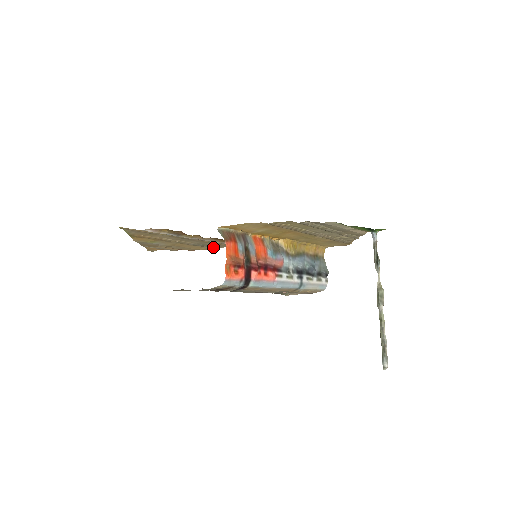
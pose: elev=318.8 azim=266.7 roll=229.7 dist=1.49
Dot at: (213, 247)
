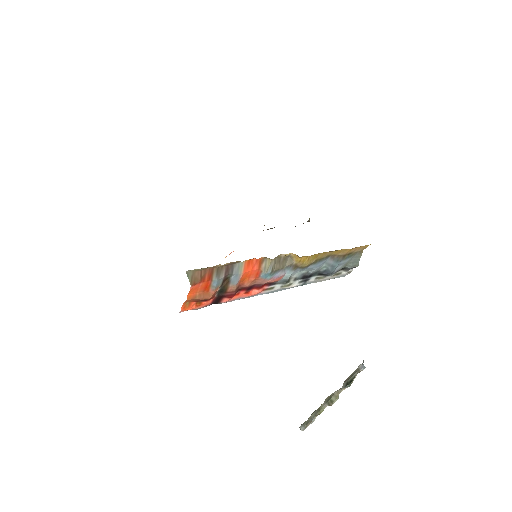
Dot at: occluded
